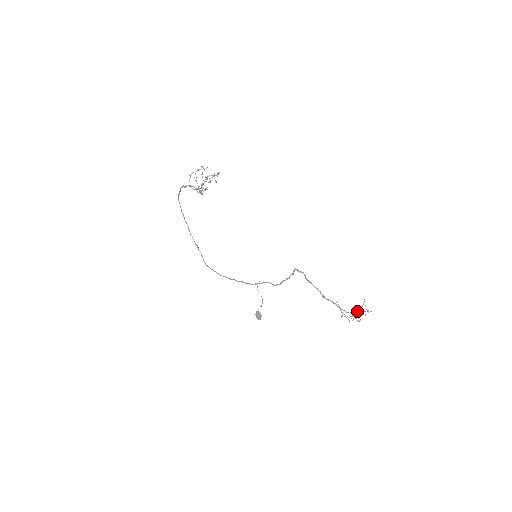
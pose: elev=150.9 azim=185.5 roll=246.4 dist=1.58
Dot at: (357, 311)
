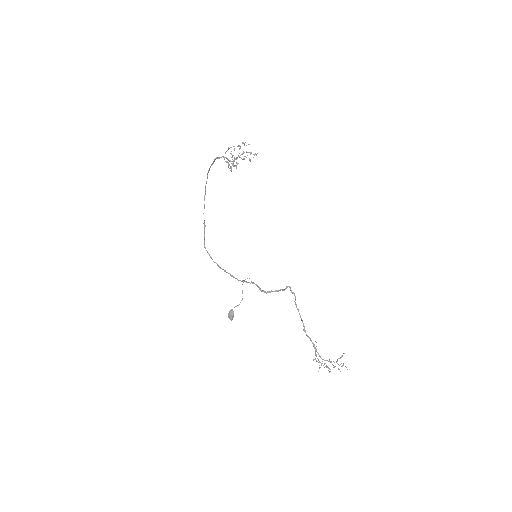
Dot at: occluded
